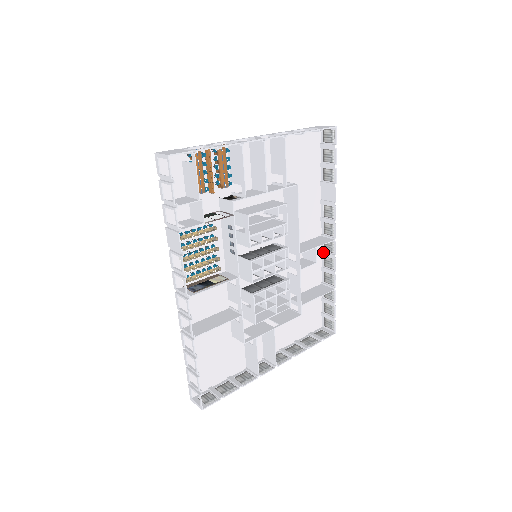
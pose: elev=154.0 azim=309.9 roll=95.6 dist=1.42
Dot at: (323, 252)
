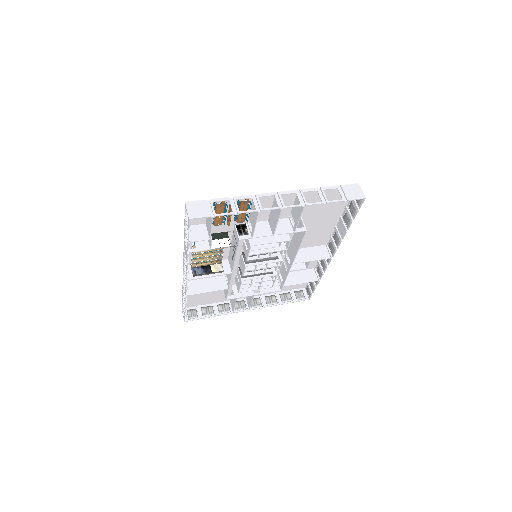
Dot at: occluded
